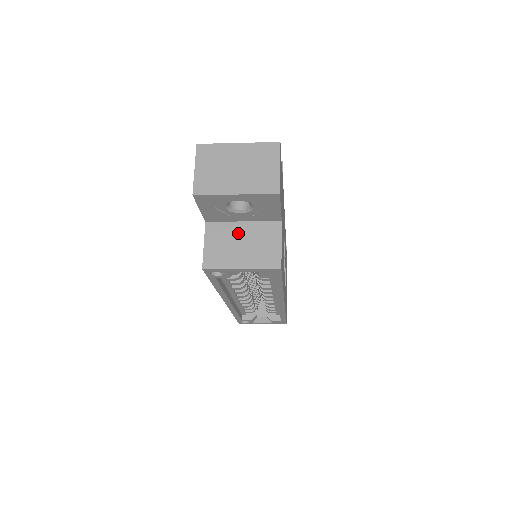
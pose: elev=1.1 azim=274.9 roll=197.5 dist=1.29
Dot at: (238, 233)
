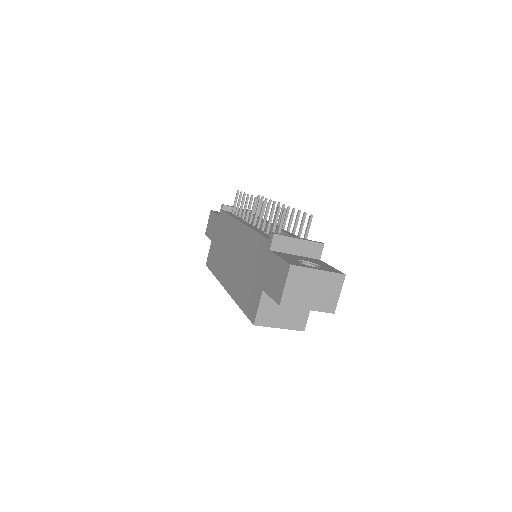
Dot at: occluded
